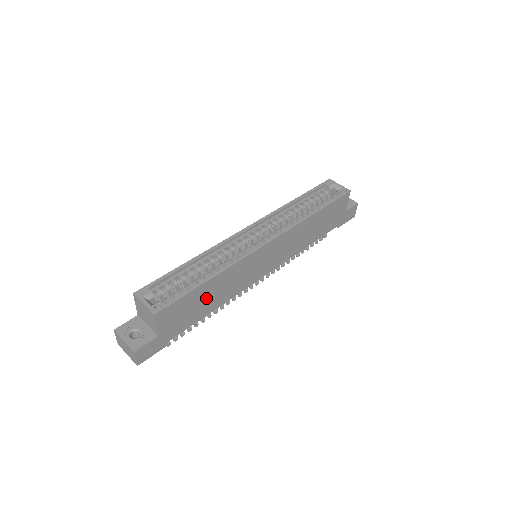
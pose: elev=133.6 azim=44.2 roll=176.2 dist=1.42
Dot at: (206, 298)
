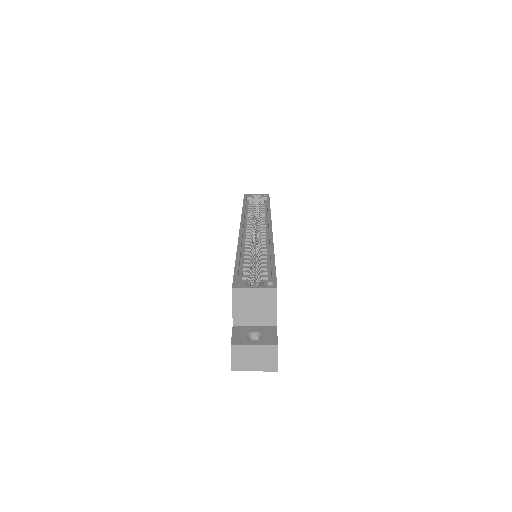
Dot at: occluded
